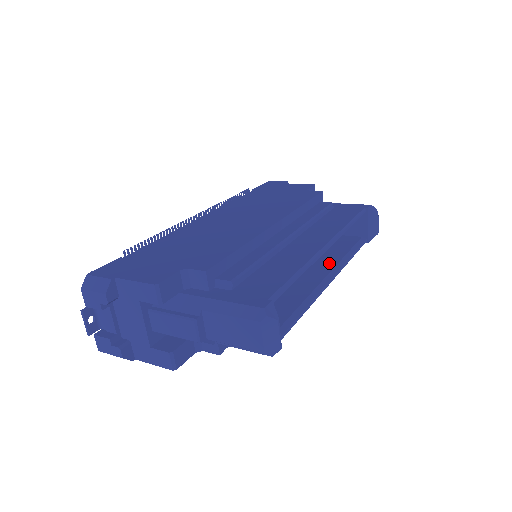
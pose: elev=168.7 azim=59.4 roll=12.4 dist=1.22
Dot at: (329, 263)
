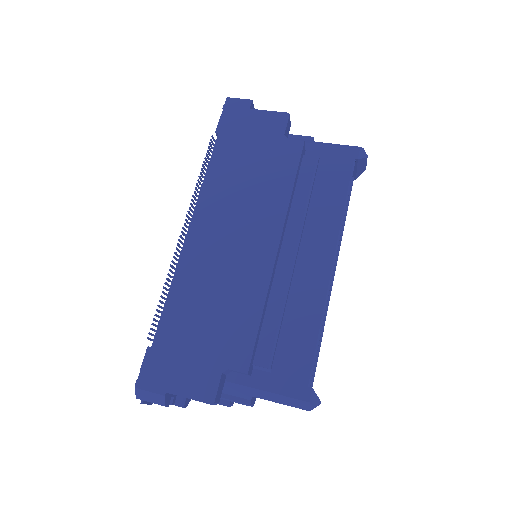
Dot at: occluded
